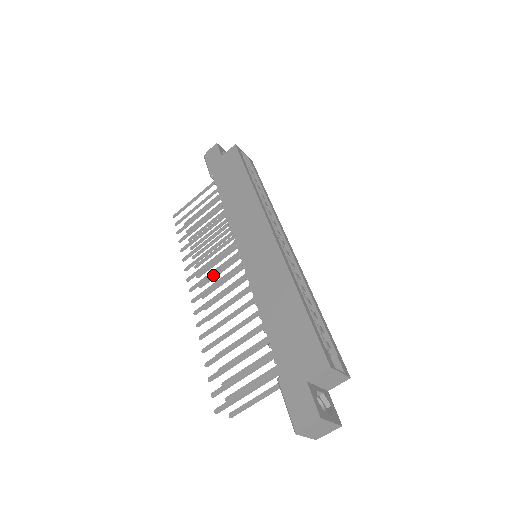
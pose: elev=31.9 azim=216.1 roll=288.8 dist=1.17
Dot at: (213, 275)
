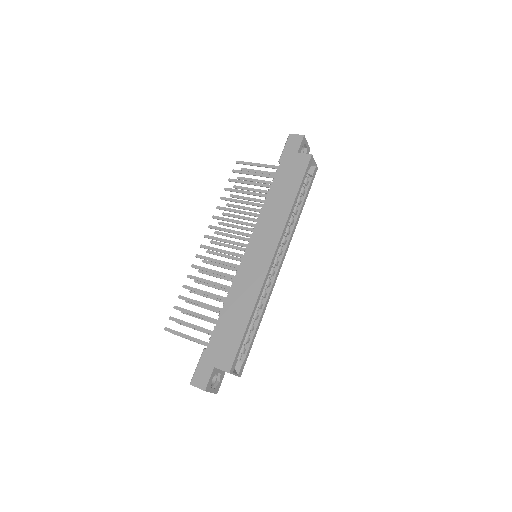
Dot at: (227, 234)
